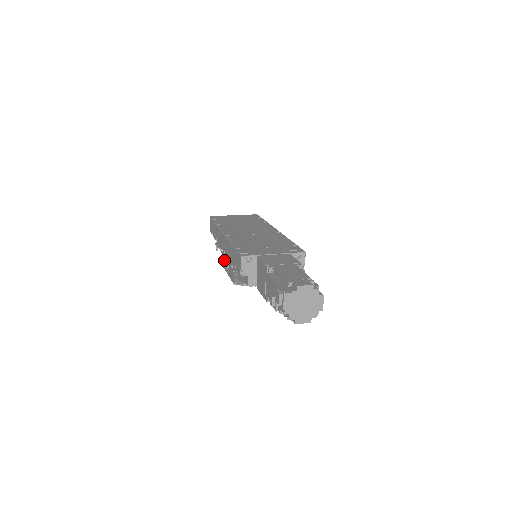
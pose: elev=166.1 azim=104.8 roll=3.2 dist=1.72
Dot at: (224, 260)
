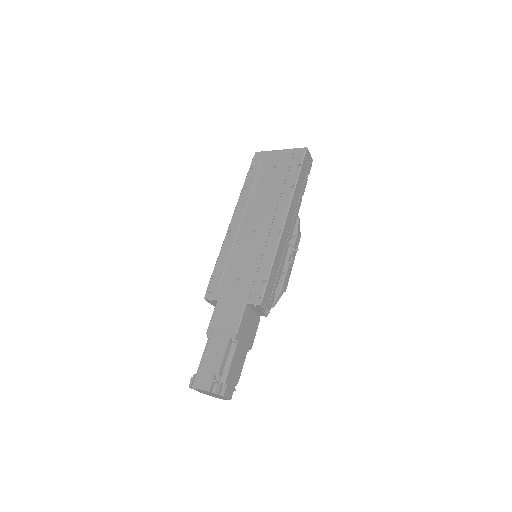
Dot at: occluded
